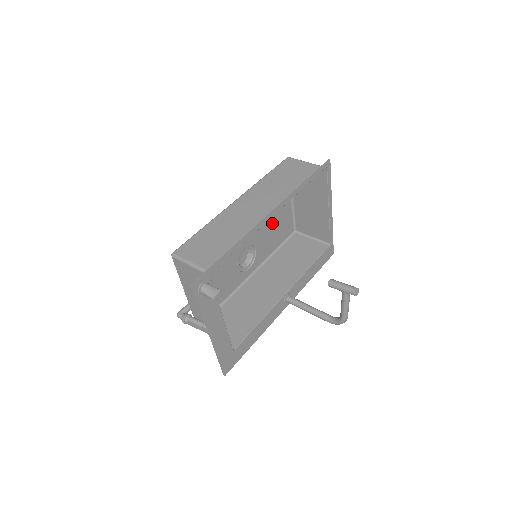
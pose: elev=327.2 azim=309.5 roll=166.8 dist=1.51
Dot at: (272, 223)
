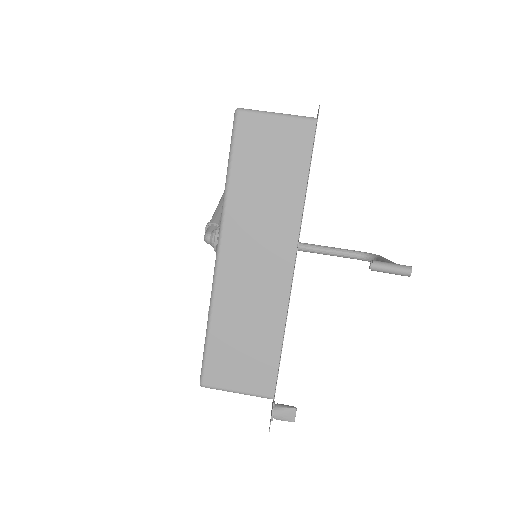
Dot at: occluded
